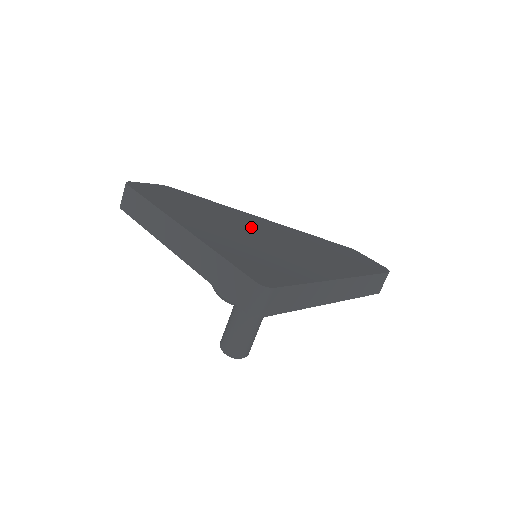
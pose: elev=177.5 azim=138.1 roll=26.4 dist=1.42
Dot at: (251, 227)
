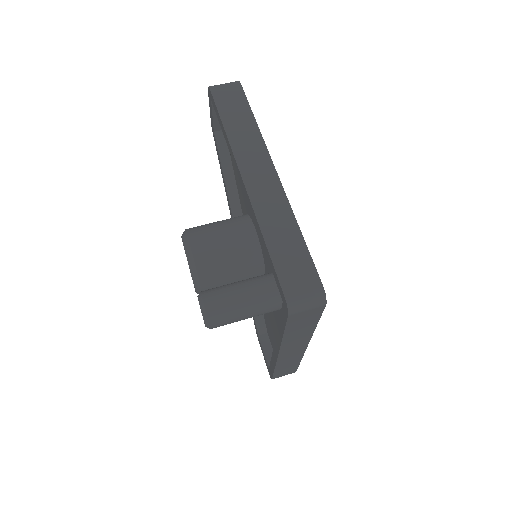
Dot at: occluded
